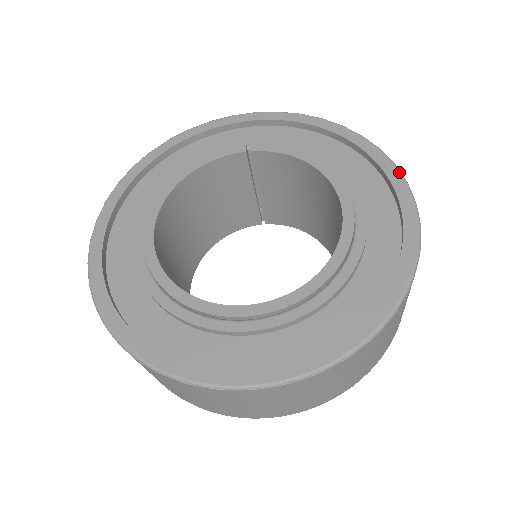
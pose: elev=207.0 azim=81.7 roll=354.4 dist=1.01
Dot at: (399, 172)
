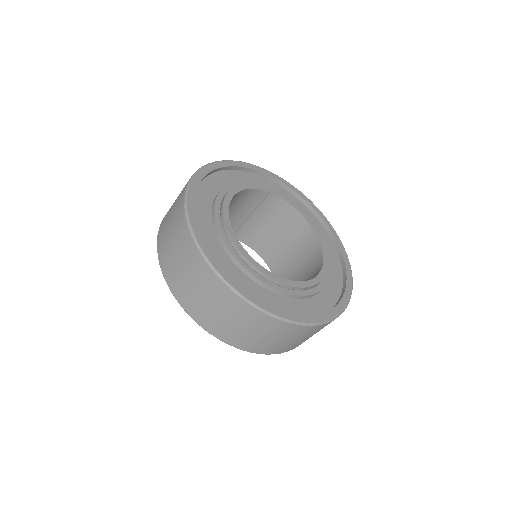
Dot at: occluded
